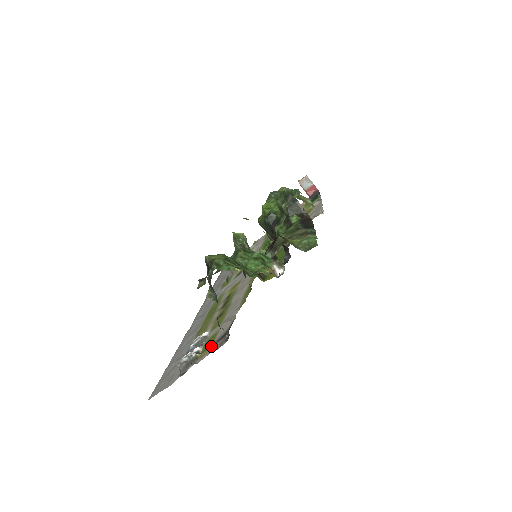
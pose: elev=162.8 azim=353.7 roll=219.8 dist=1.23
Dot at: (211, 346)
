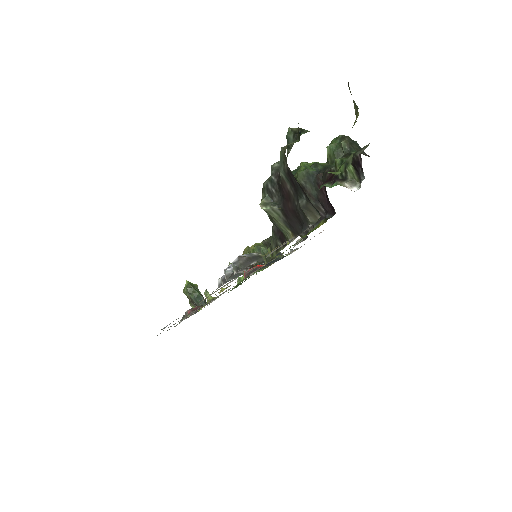
Dot at: occluded
